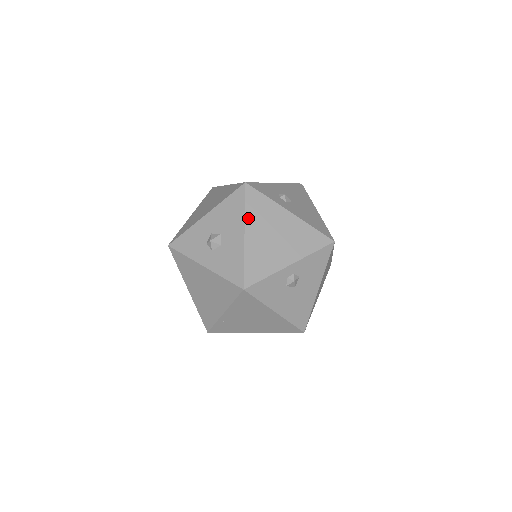
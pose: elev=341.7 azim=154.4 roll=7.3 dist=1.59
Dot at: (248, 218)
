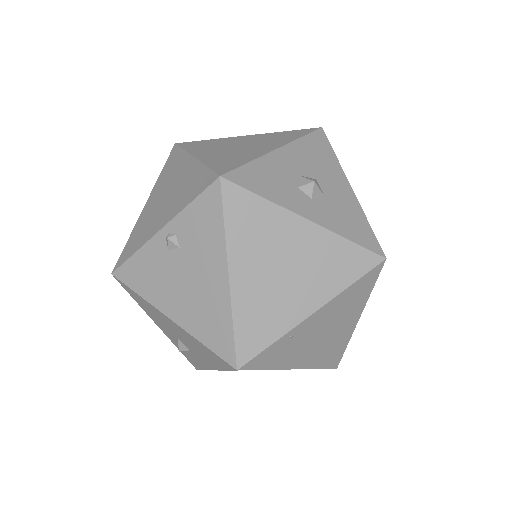
Dot at: occluded
